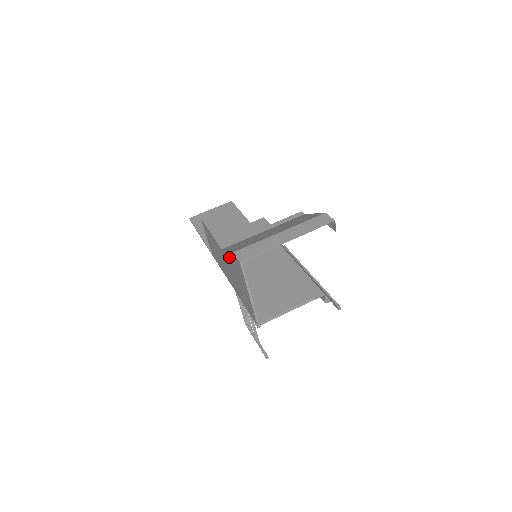
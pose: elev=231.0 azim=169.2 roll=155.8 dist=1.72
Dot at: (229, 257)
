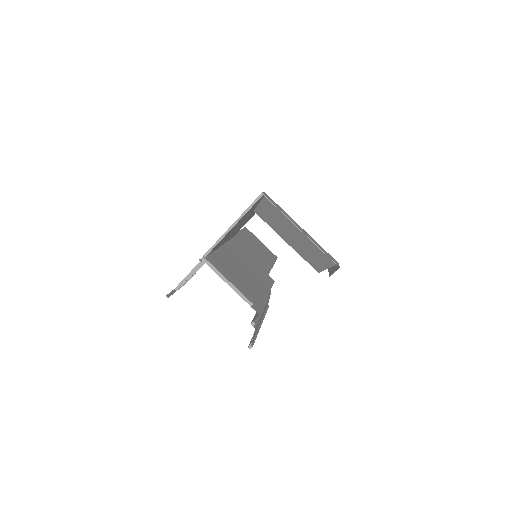
Dot at: occluded
